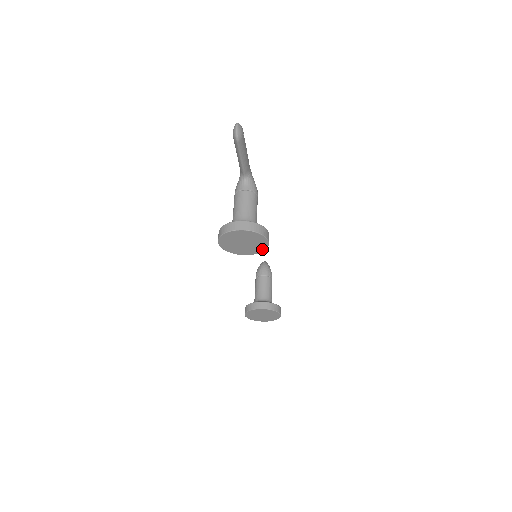
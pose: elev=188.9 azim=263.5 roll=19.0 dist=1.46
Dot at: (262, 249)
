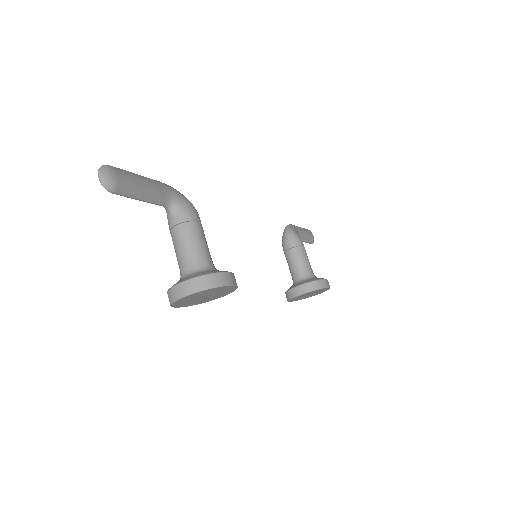
Dot at: (233, 289)
